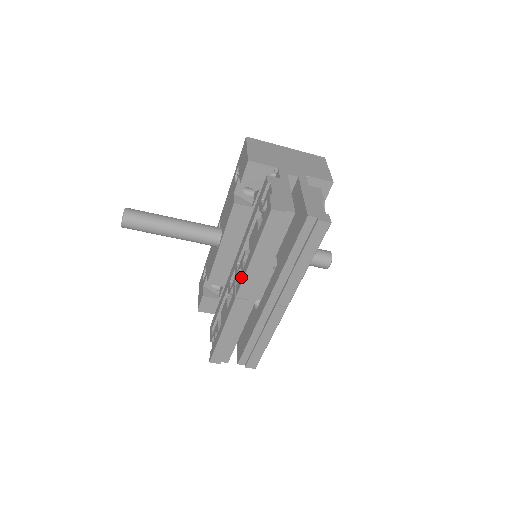
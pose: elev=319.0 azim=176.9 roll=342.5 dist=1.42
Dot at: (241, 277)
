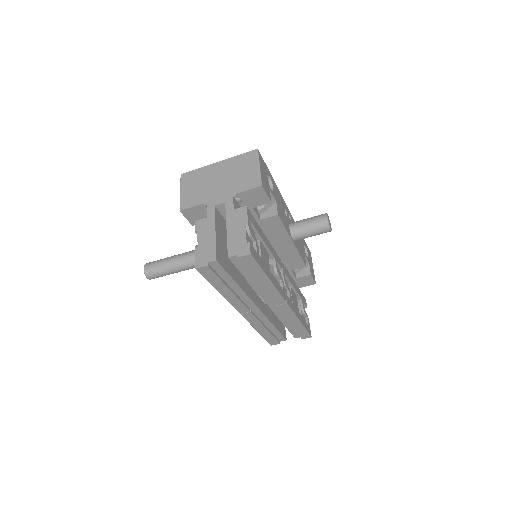
Dot at: occluded
